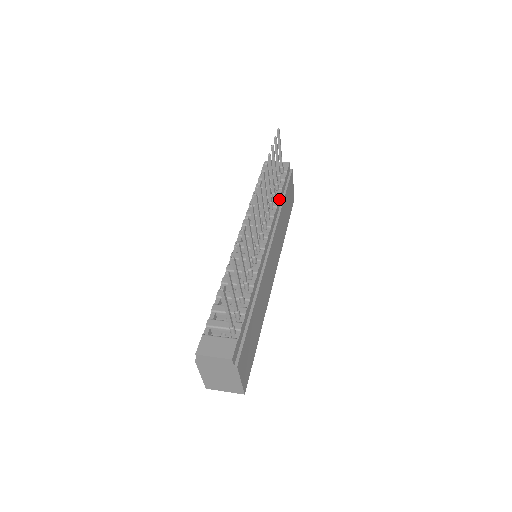
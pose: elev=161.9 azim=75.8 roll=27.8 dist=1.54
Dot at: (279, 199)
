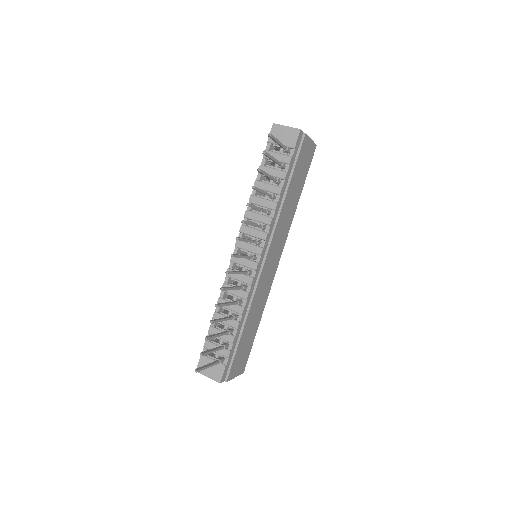
Dot at: (280, 196)
